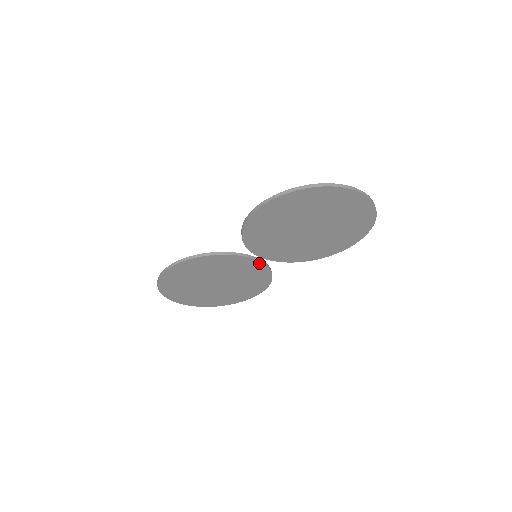
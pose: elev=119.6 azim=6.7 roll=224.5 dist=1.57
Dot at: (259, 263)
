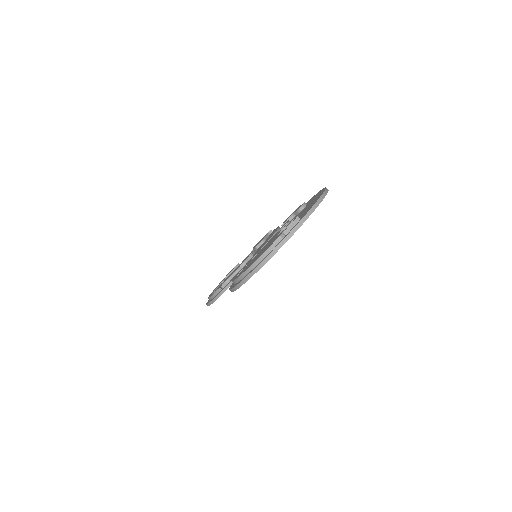
Dot at: occluded
